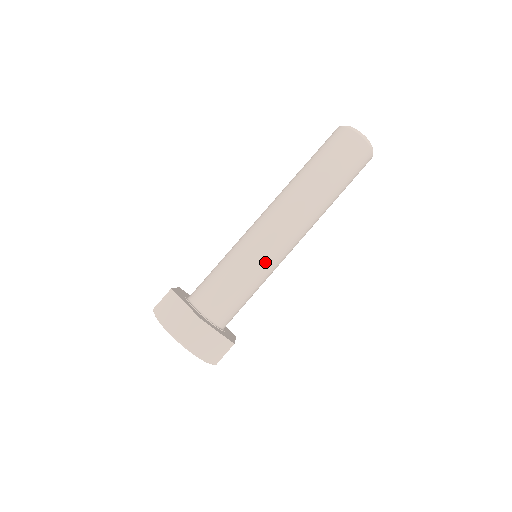
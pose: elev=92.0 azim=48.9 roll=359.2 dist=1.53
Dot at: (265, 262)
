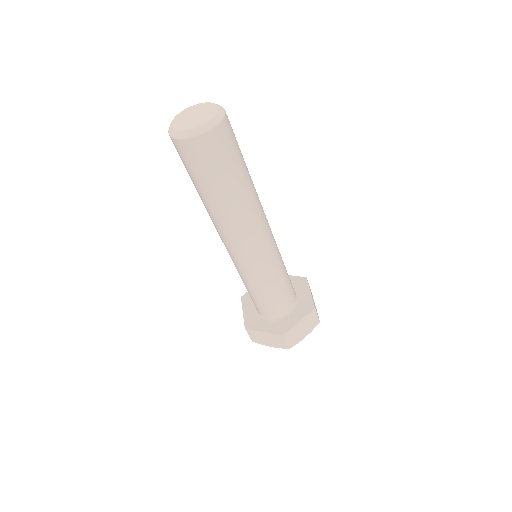
Dot at: (269, 267)
